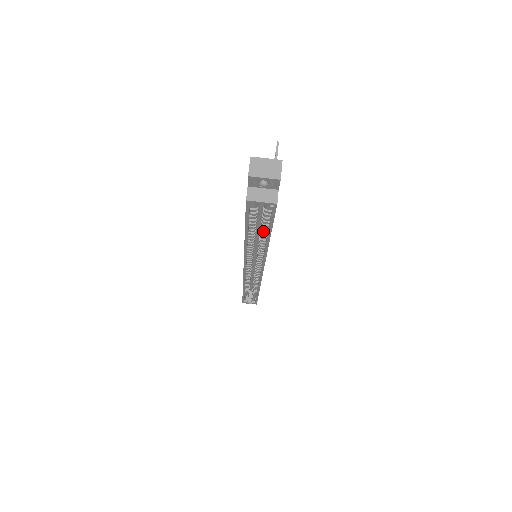
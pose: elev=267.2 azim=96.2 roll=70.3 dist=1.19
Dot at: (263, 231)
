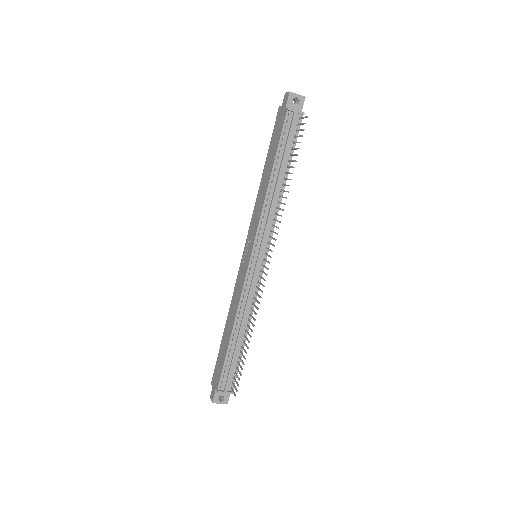
Dot at: occluded
